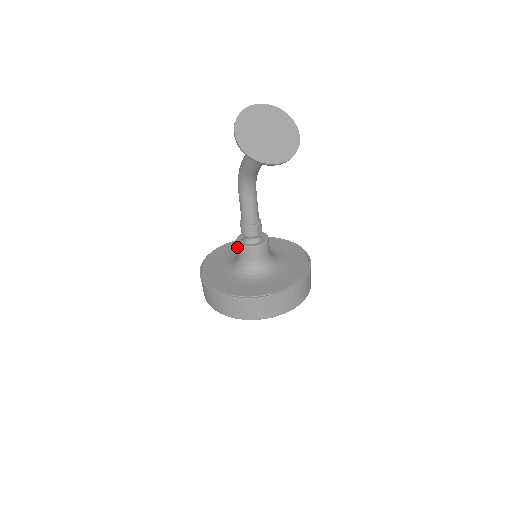
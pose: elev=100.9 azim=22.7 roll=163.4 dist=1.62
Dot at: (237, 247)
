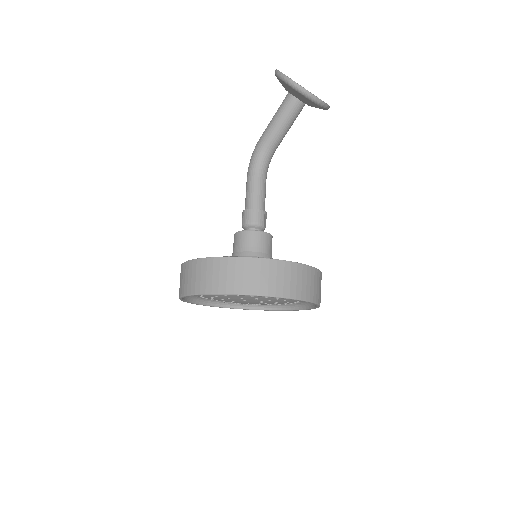
Dot at: (236, 238)
